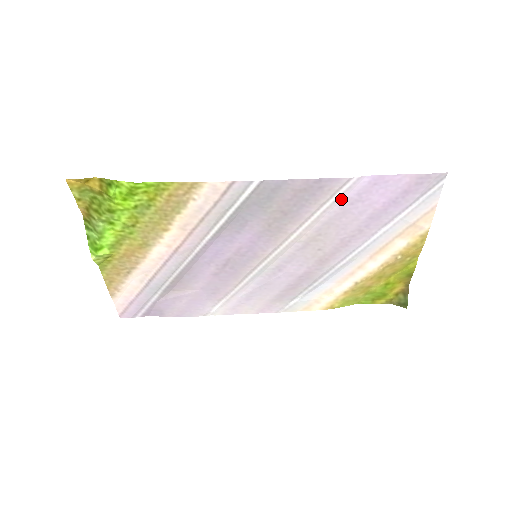
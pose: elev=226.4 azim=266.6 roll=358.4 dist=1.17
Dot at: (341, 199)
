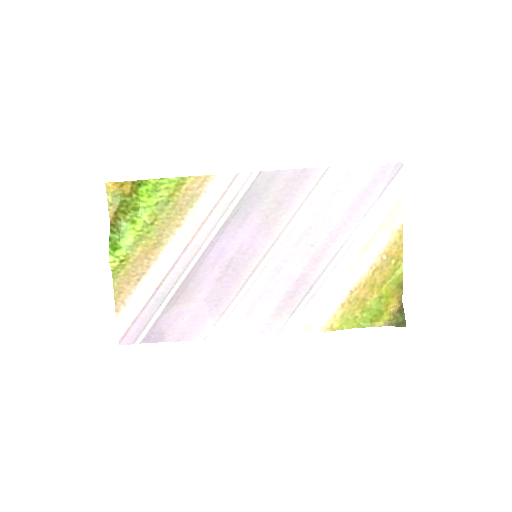
Dot at: (324, 189)
